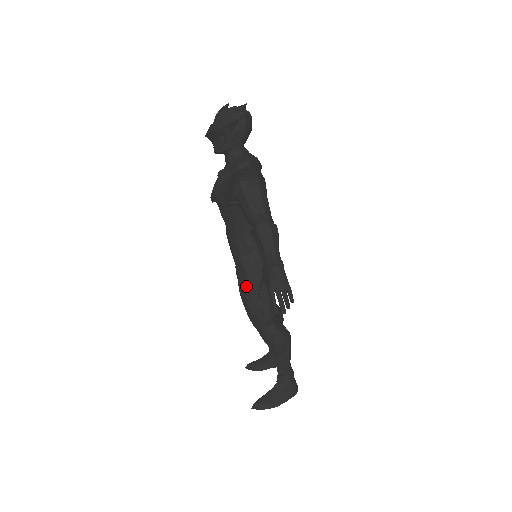
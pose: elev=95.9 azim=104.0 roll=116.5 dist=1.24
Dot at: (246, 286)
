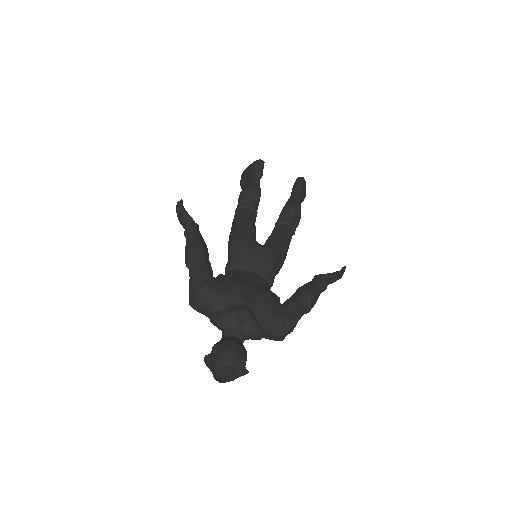
Dot at: occluded
